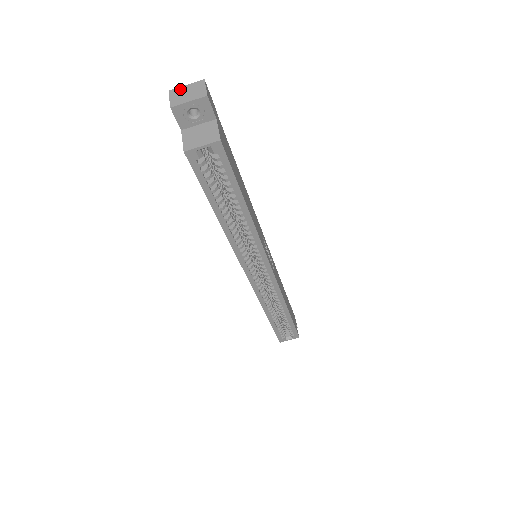
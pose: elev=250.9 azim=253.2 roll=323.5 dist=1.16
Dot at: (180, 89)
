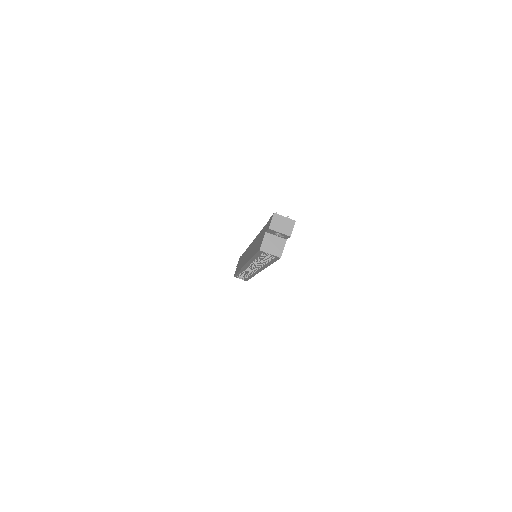
Dot at: (280, 217)
